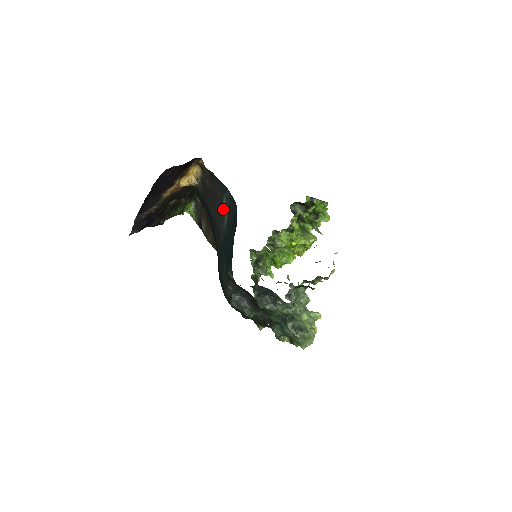
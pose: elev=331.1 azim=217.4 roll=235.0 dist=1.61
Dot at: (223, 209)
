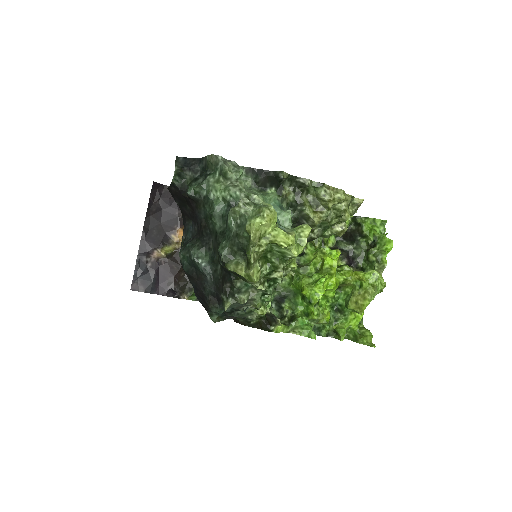
Dot at: occluded
